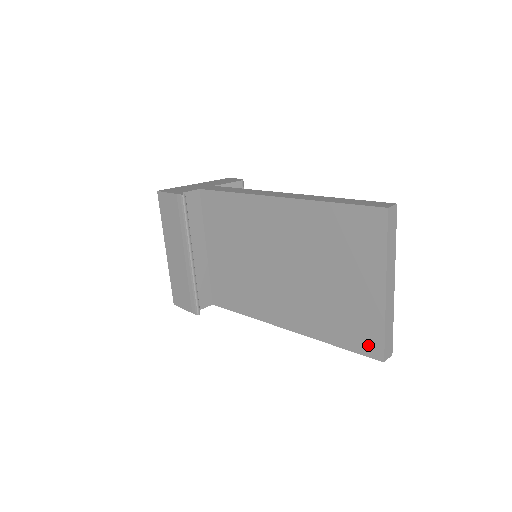
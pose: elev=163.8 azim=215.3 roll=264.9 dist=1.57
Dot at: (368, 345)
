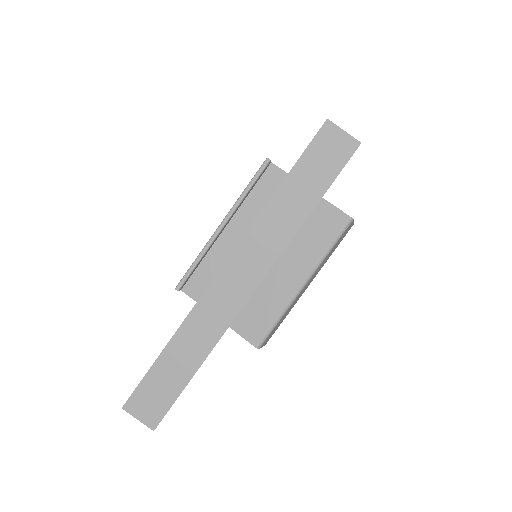
Dot at: occluded
